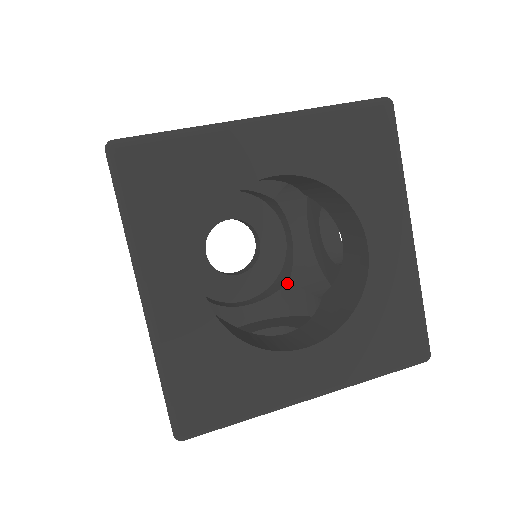
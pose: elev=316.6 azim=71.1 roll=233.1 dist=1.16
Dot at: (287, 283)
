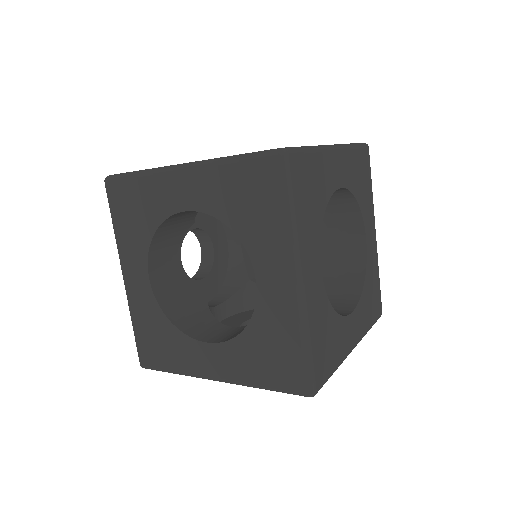
Dot at: (248, 282)
